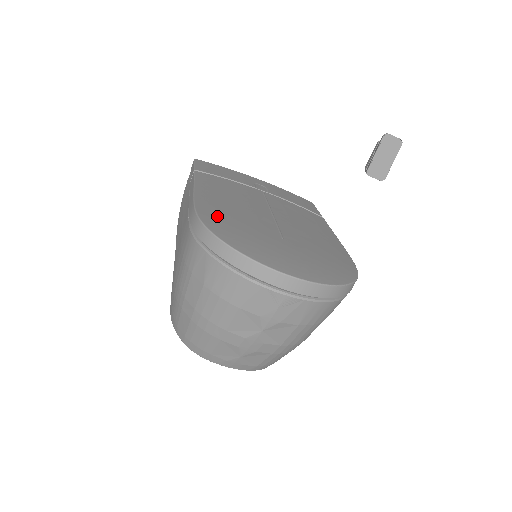
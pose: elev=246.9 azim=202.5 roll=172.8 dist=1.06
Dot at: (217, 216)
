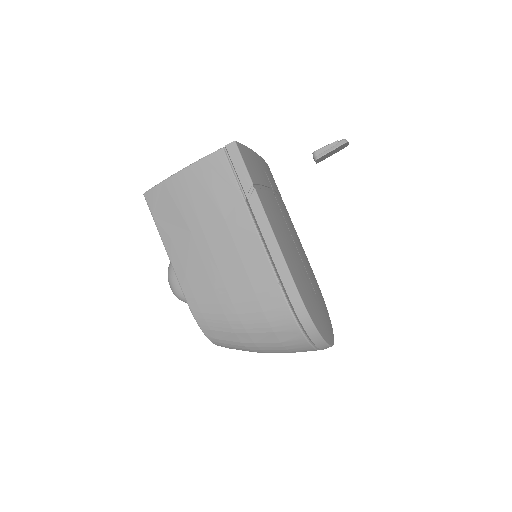
Dot at: (306, 296)
